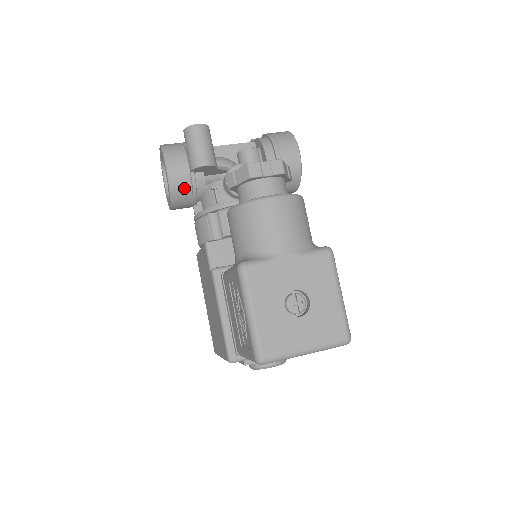
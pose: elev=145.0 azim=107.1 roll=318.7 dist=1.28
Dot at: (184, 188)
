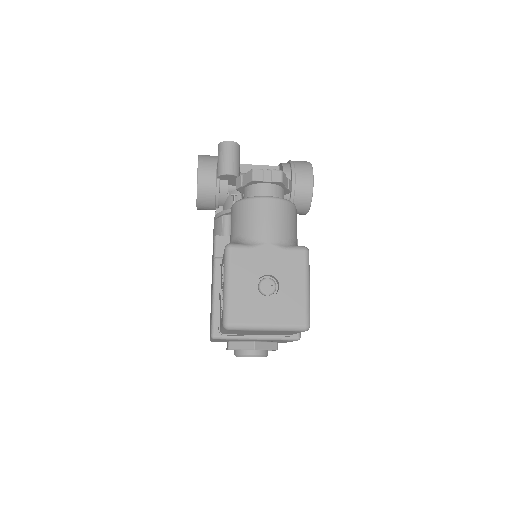
Dot at: (209, 191)
